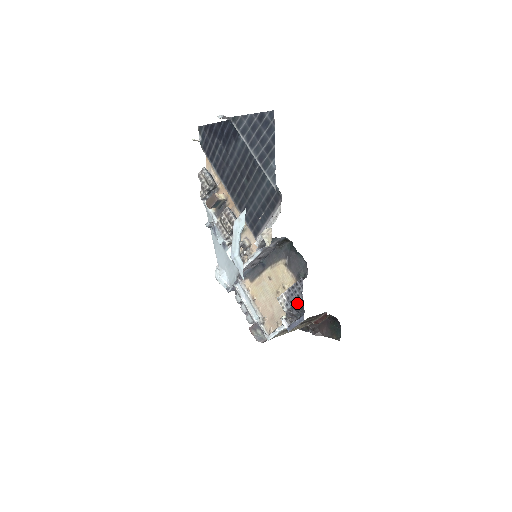
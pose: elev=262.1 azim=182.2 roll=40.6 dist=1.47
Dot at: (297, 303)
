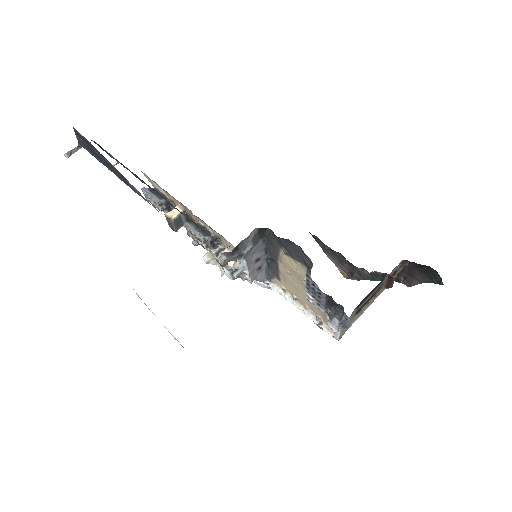
Dot at: (326, 300)
